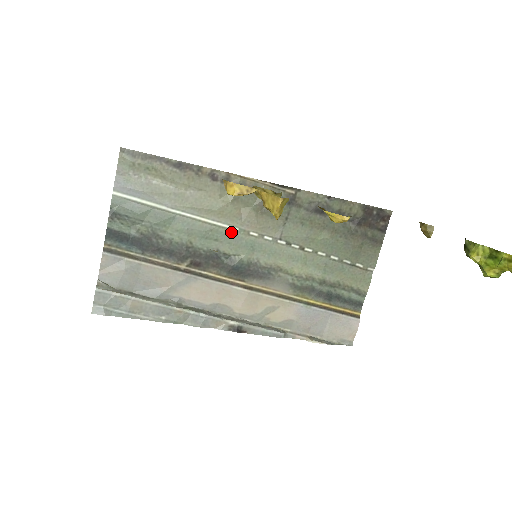
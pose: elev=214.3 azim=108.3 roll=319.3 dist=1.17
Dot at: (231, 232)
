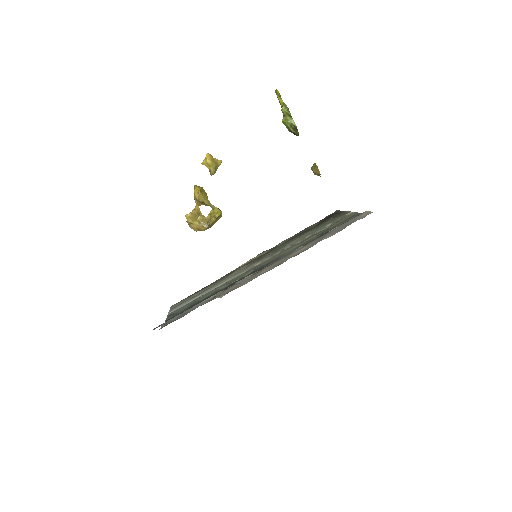
Dot at: occluded
